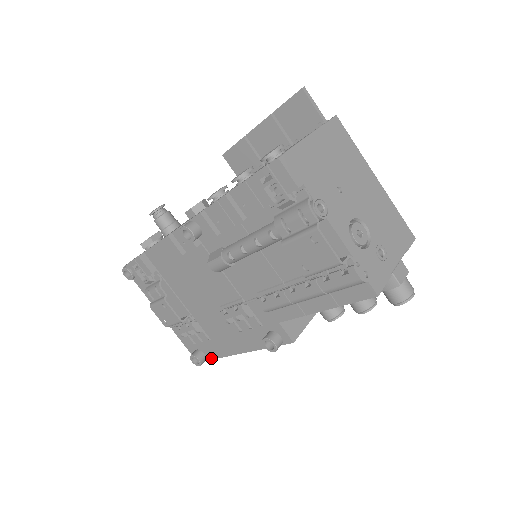
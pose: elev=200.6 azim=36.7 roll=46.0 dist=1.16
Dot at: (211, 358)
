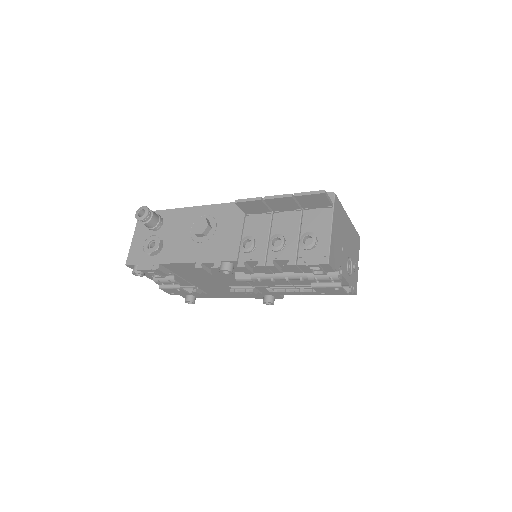
Dot at: occluded
